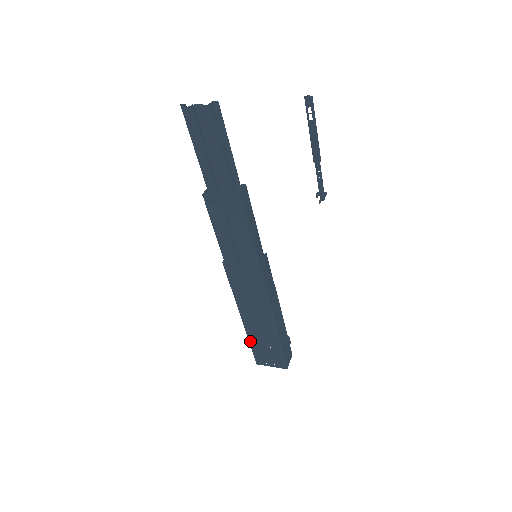
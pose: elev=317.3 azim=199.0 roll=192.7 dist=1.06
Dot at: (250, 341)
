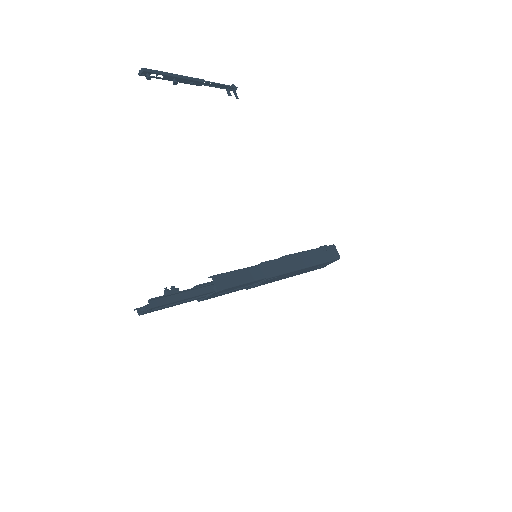
Dot at: occluded
